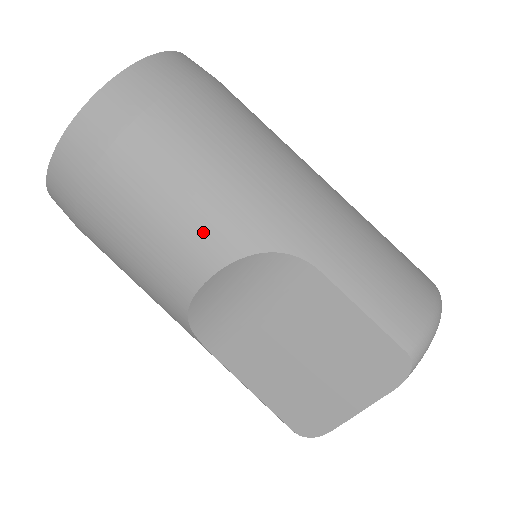
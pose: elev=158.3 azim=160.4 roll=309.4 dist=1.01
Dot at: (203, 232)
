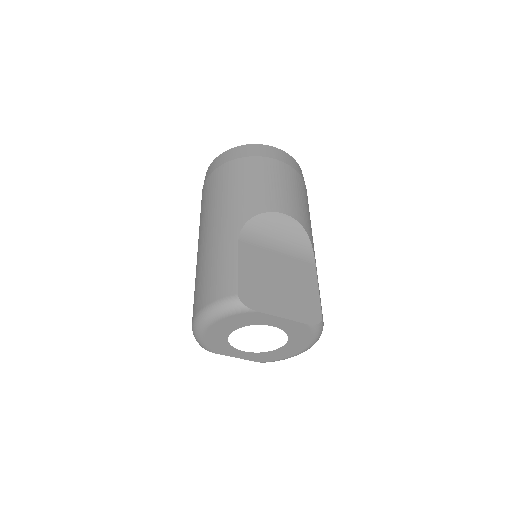
Dot at: (301, 211)
